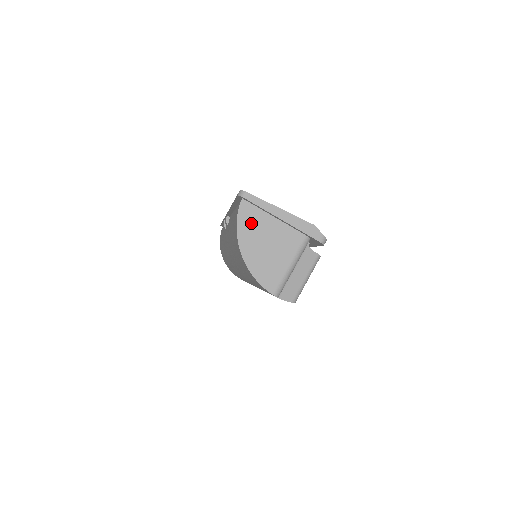
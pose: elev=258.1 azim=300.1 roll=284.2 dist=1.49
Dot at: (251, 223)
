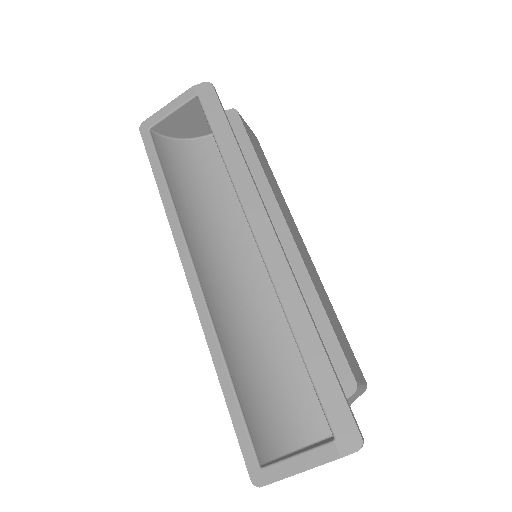
Dot at: occluded
